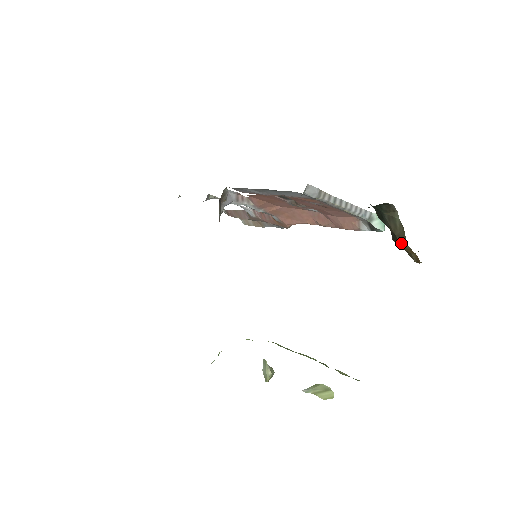
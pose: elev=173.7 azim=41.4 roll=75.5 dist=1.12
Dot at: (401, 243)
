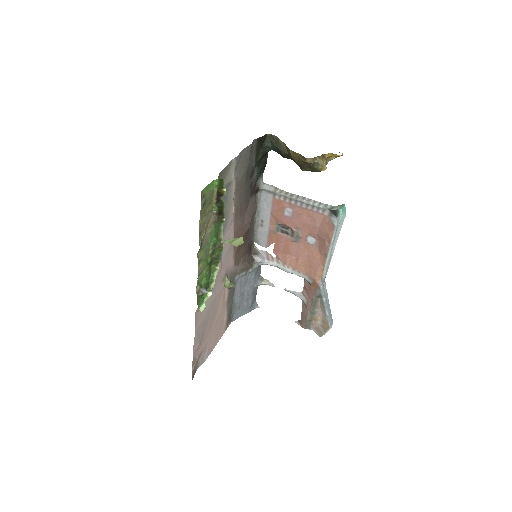
Dot at: (290, 154)
